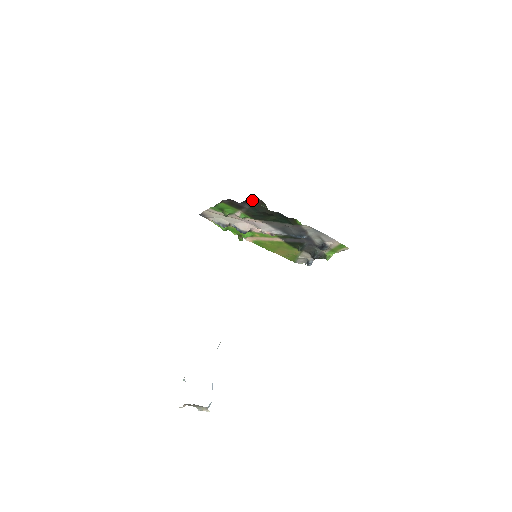
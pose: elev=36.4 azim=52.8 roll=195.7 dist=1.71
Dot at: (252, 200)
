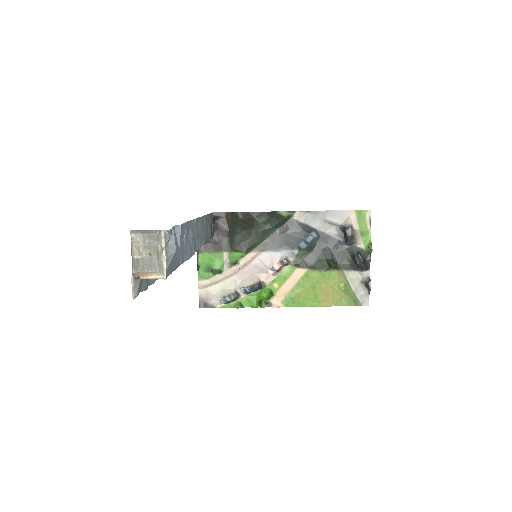
Dot at: (219, 222)
